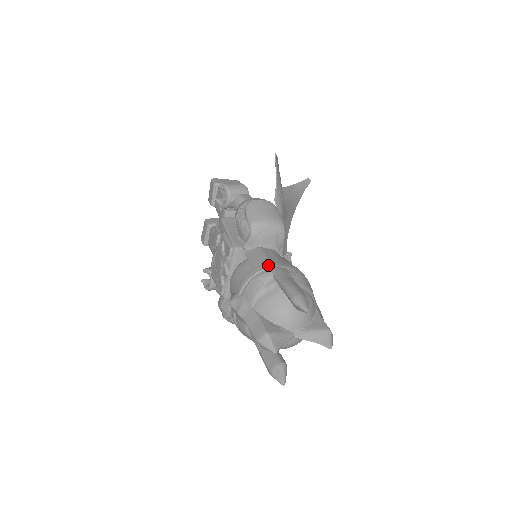
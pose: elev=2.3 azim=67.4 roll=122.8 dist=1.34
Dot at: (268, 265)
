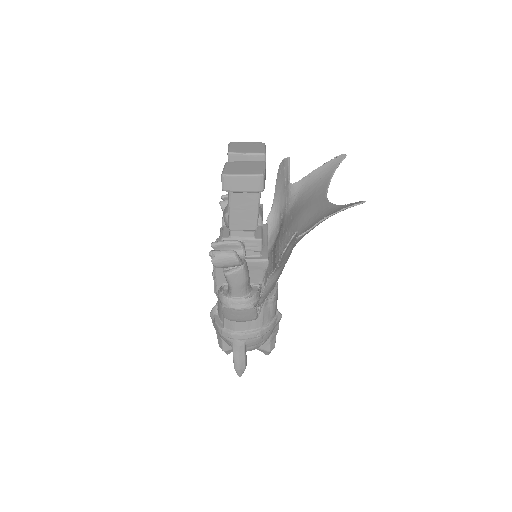
Dot at: (231, 337)
